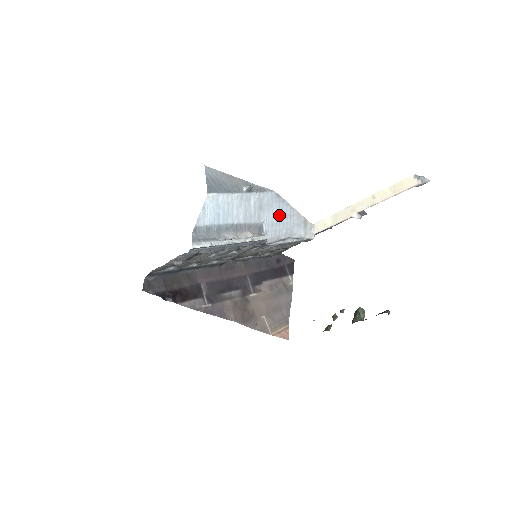
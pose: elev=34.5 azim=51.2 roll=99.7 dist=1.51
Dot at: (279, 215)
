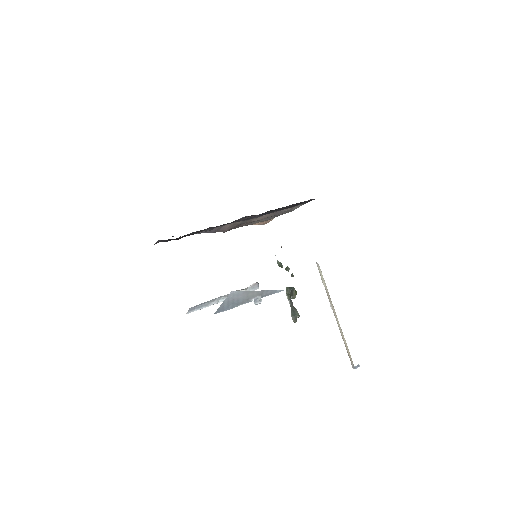
Dot at: occluded
